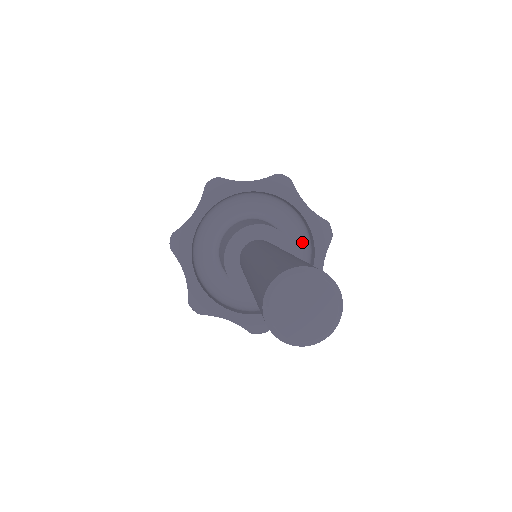
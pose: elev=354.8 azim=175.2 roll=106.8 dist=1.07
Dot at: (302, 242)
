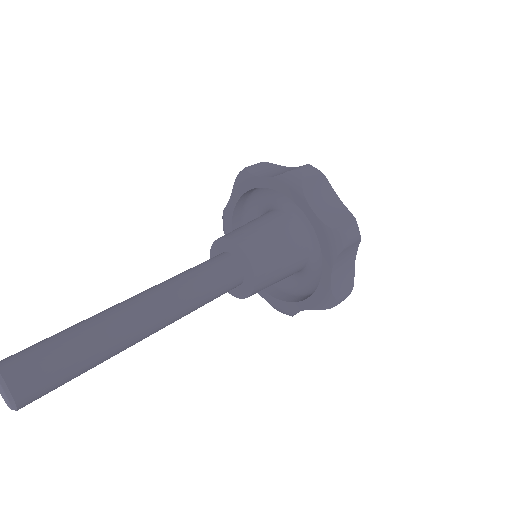
Dot at: occluded
